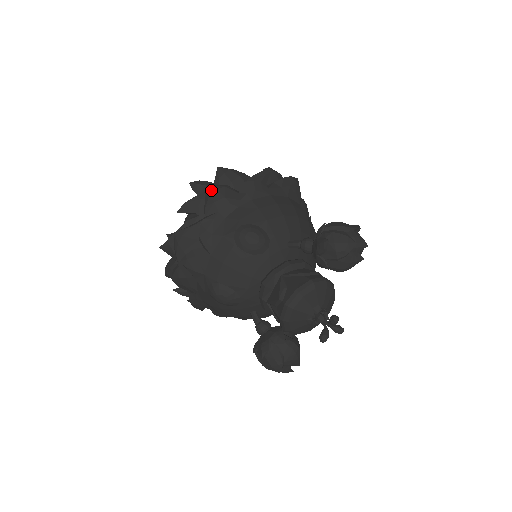
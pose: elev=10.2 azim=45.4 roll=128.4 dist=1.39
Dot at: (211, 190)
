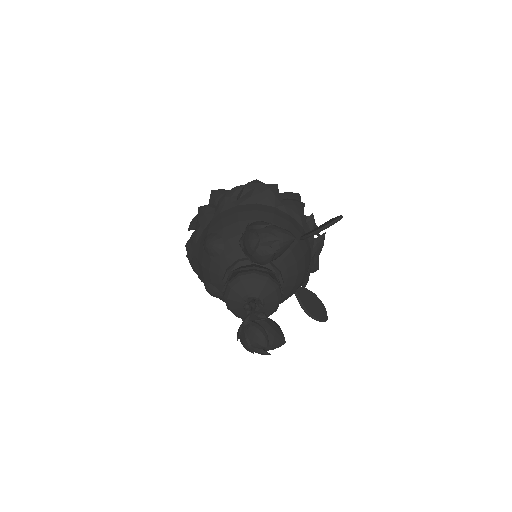
Dot at: (198, 210)
